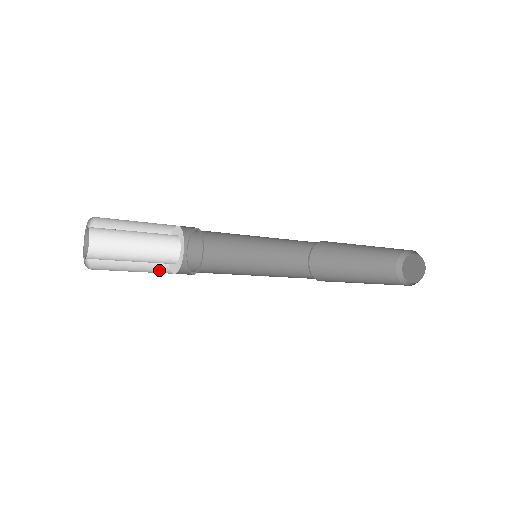
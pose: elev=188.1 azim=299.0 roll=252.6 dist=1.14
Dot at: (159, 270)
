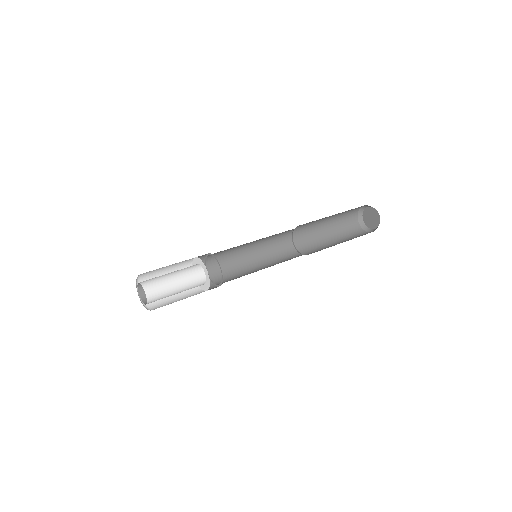
Dot at: (191, 289)
